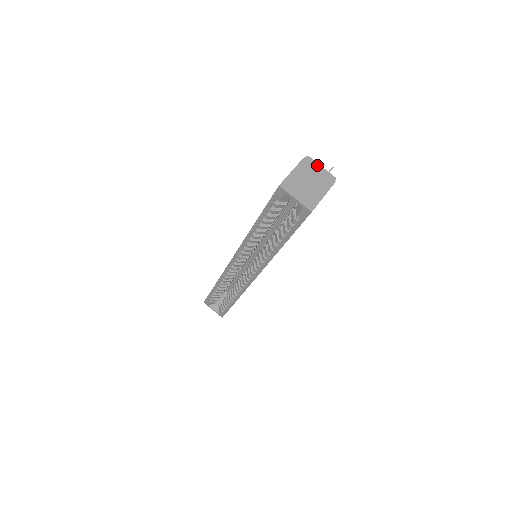
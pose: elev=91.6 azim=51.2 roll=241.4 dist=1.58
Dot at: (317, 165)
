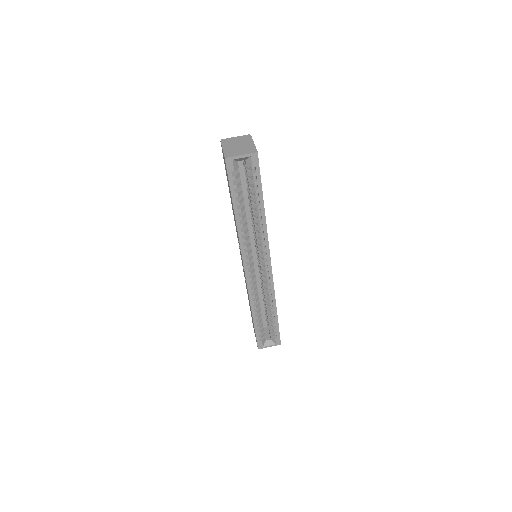
Dot at: (232, 138)
